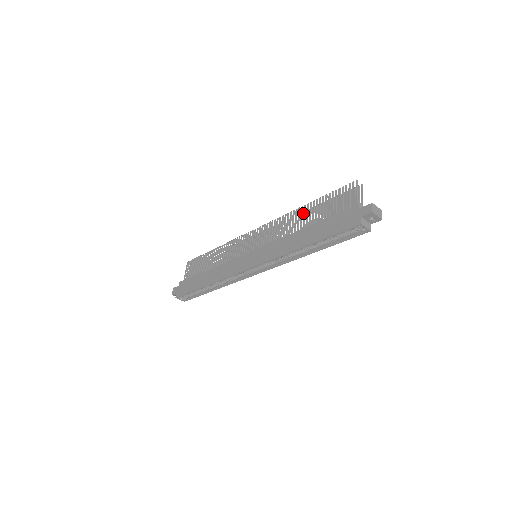
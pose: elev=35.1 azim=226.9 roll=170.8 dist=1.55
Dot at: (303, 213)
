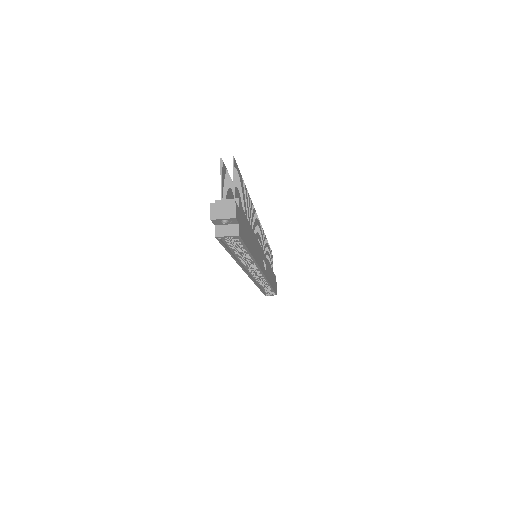
Dot at: occluded
